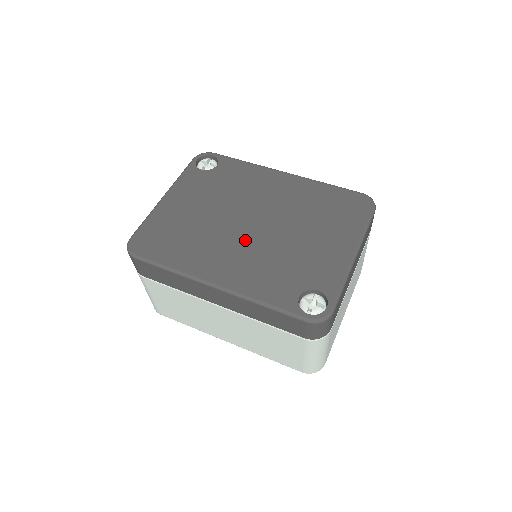
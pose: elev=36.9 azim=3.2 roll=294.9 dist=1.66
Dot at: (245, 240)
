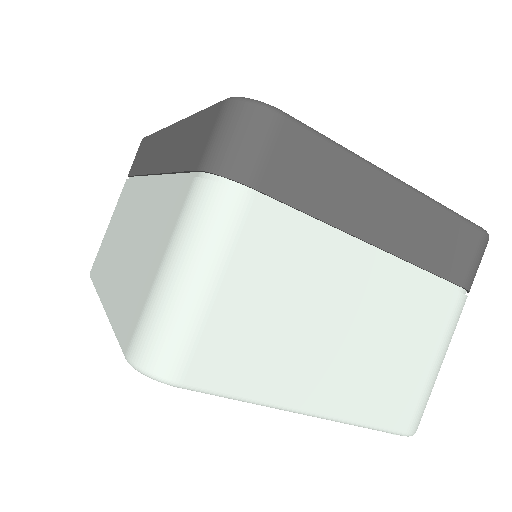
Dot at: occluded
